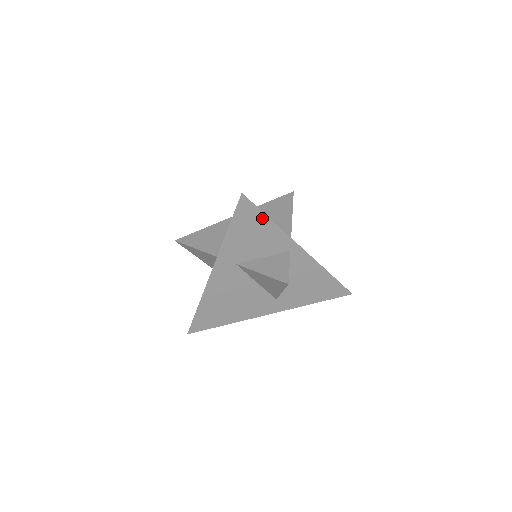
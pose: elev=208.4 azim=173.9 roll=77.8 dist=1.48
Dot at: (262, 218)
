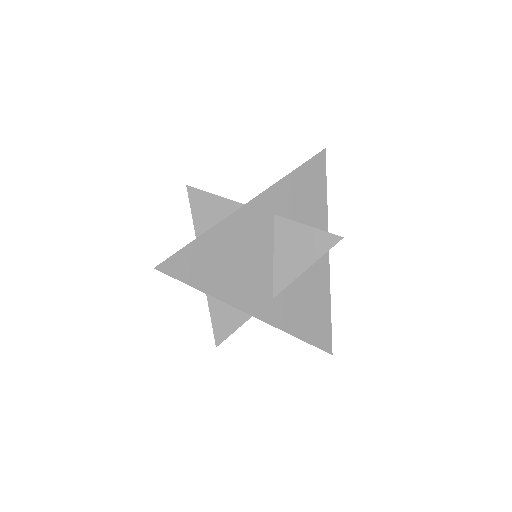
Dot at: (322, 186)
